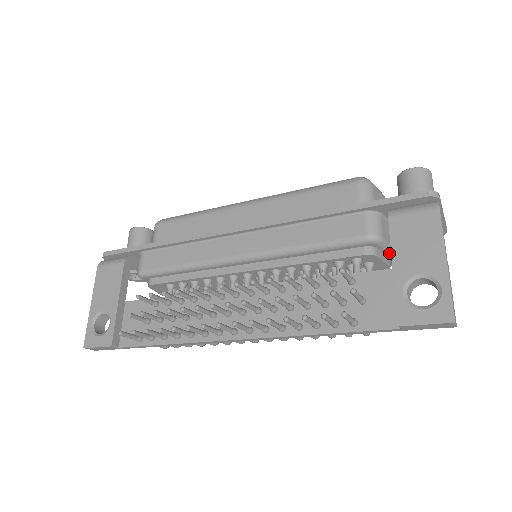
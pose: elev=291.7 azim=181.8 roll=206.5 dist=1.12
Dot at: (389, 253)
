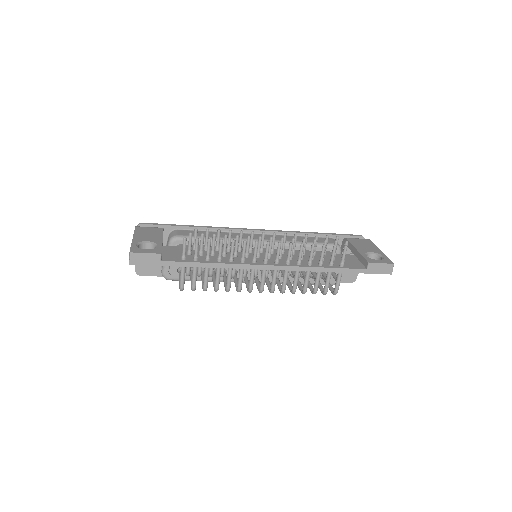
Dot at: occluded
